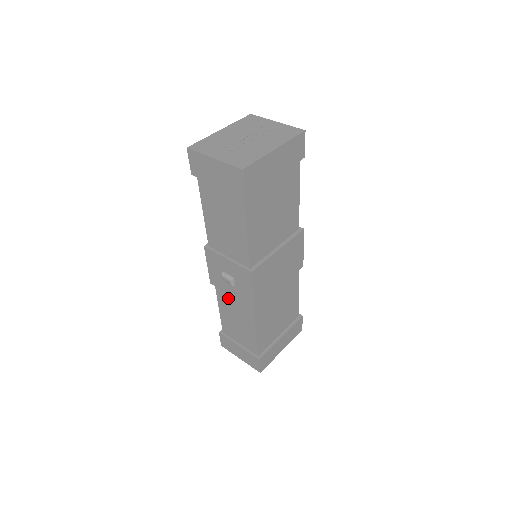
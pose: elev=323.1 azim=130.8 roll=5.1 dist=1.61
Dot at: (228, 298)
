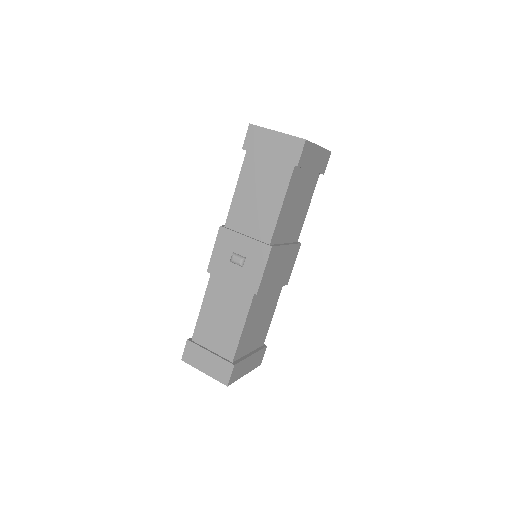
Dot at: (222, 288)
